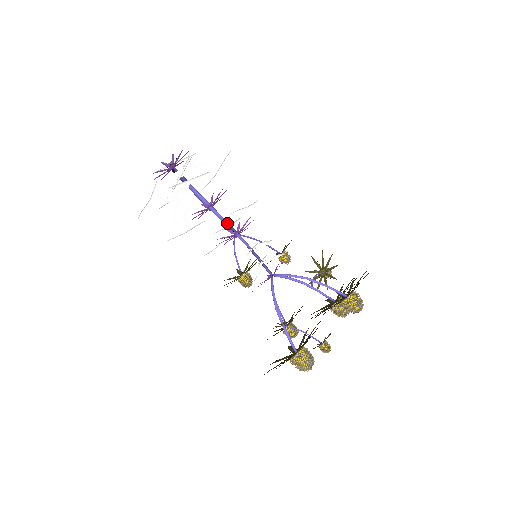
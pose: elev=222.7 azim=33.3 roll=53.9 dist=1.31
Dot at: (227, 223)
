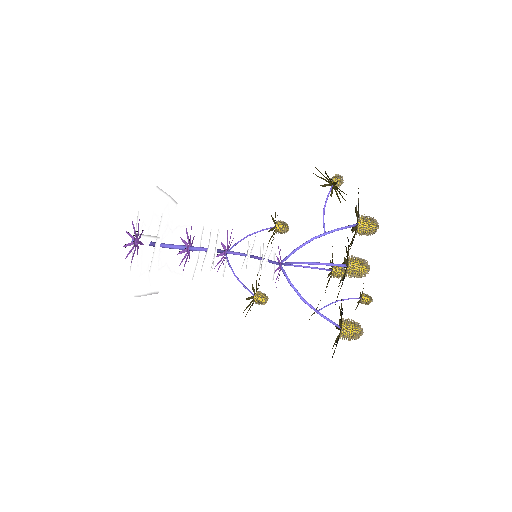
Dot at: (208, 269)
